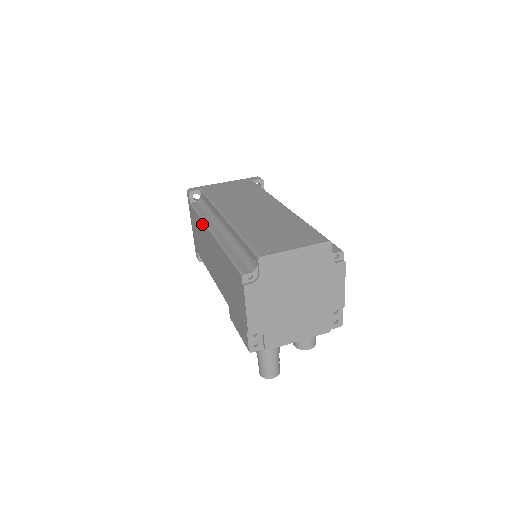
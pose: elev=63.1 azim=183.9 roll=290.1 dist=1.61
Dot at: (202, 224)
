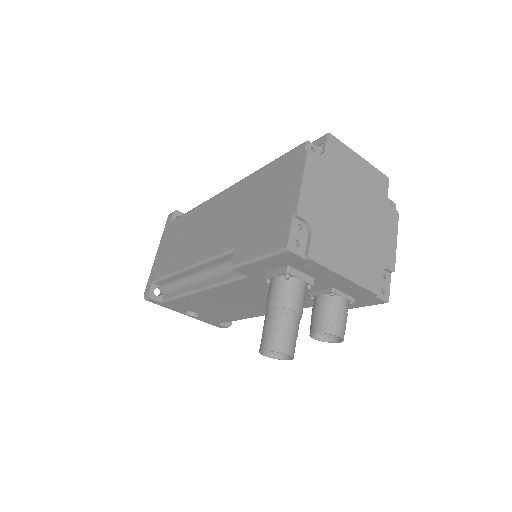
Dot at: (199, 208)
